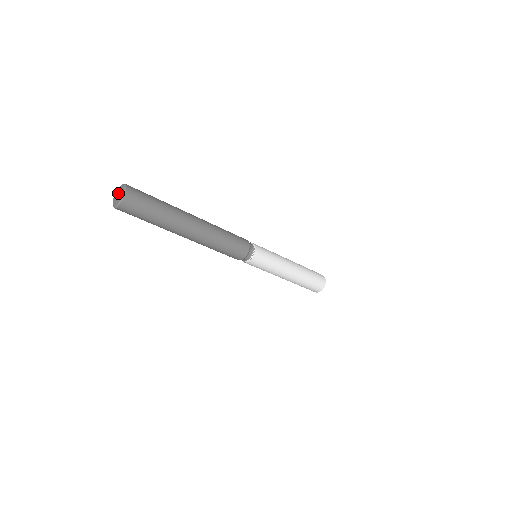
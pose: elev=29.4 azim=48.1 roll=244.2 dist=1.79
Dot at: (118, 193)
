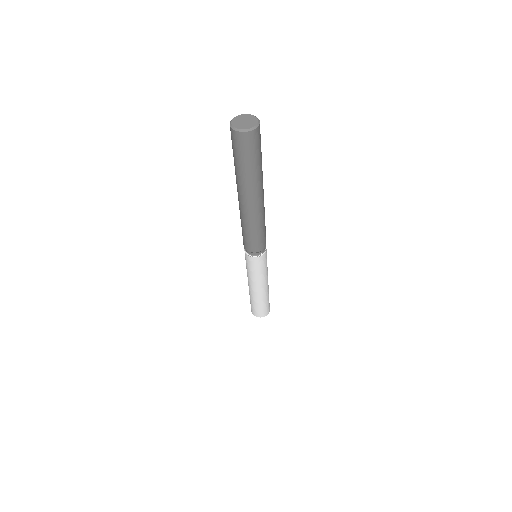
Dot at: (245, 119)
